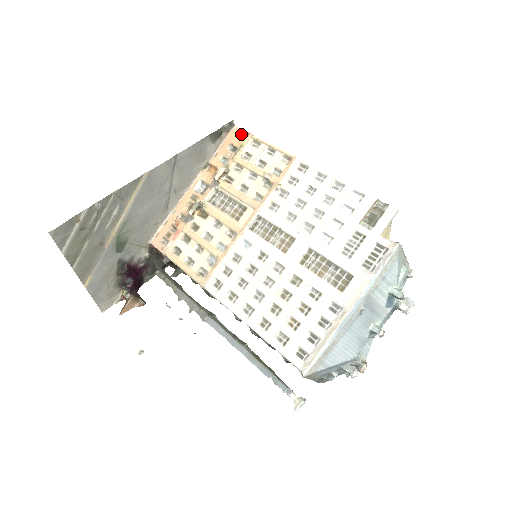
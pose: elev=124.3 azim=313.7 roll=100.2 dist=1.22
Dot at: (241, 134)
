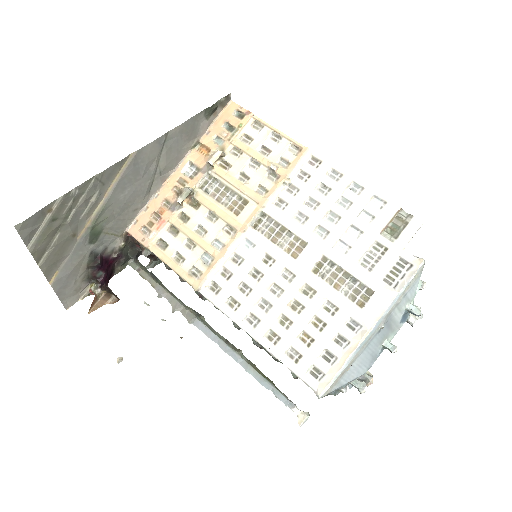
Dot at: (238, 111)
